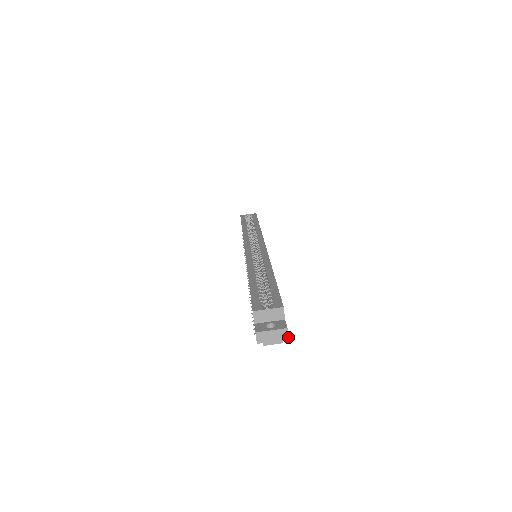
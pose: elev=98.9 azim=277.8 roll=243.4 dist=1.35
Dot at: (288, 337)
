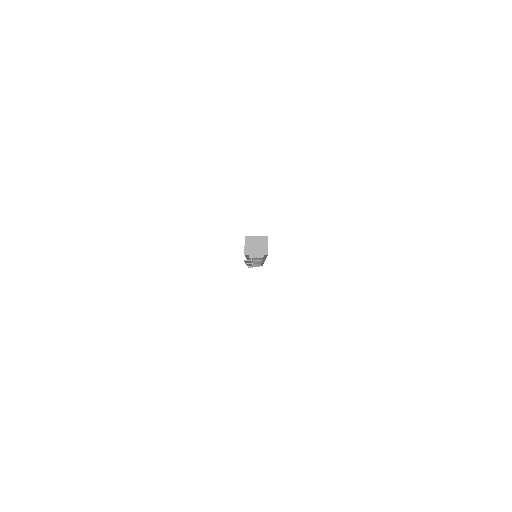
Dot at: occluded
